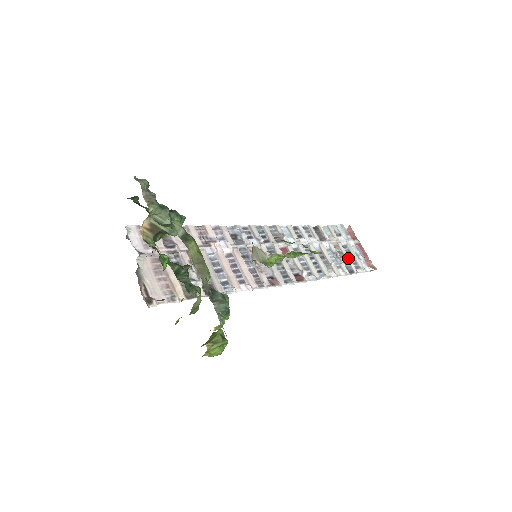
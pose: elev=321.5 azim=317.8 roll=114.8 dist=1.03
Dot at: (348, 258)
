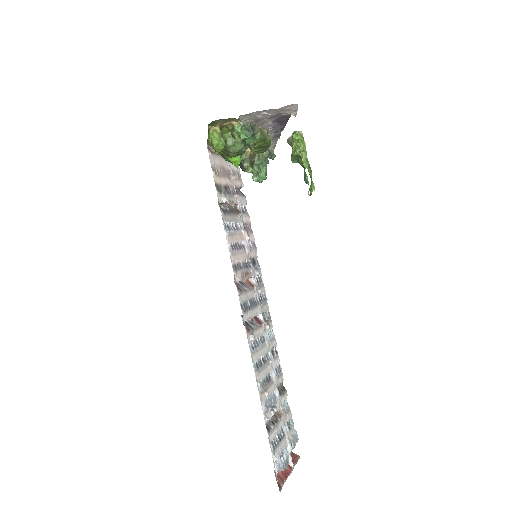
Dot at: (276, 431)
